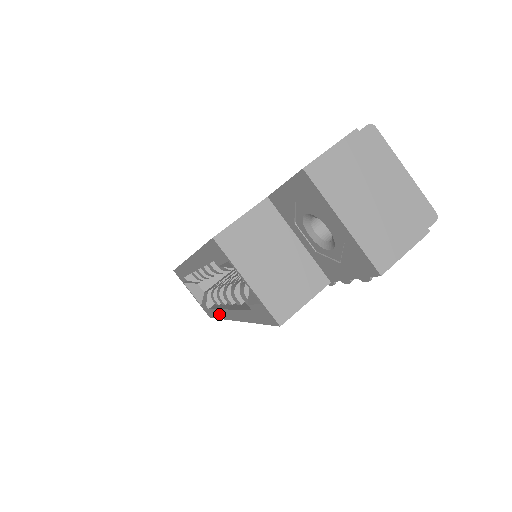
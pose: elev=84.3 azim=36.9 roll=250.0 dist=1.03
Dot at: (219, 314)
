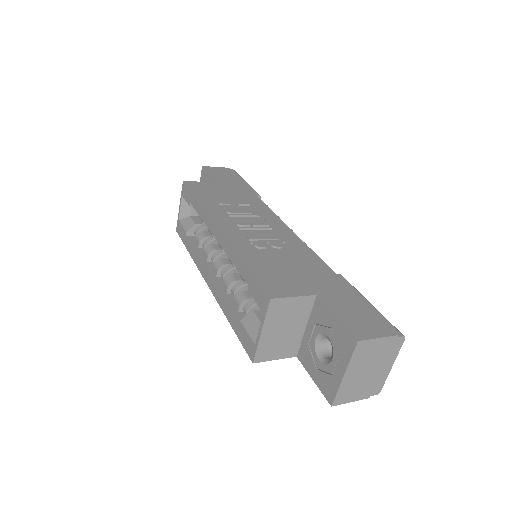
Dot at: (194, 256)
